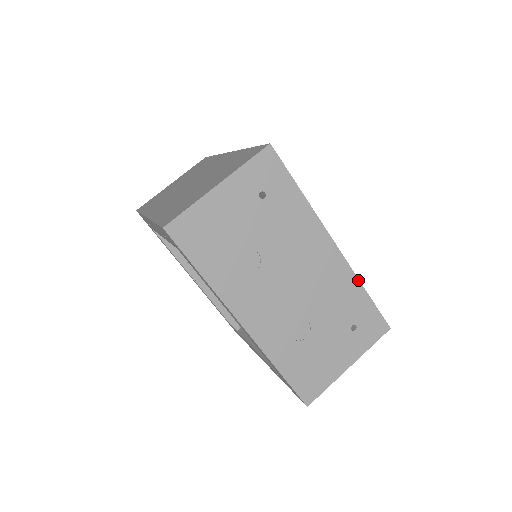
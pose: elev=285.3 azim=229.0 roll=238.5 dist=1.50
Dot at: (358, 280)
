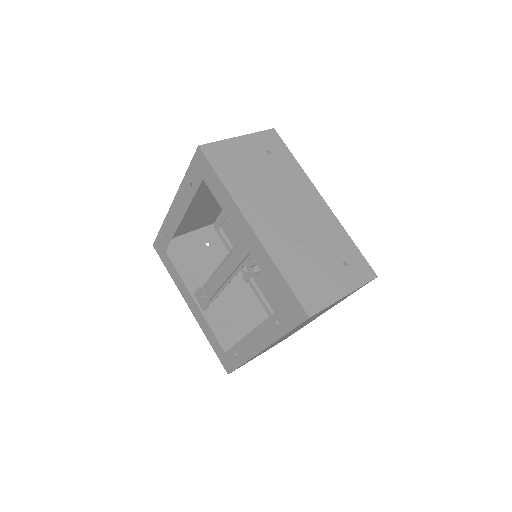
Dot at: (344, 229)
